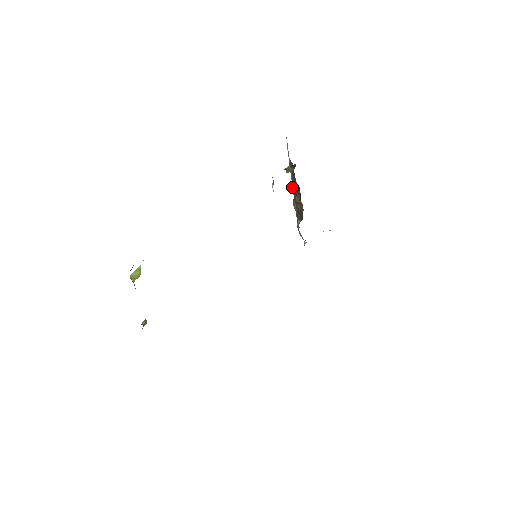
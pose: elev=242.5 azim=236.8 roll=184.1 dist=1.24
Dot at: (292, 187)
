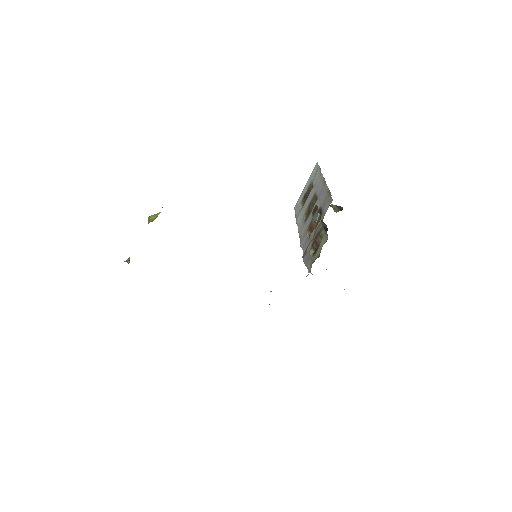
Dot at: occluded
